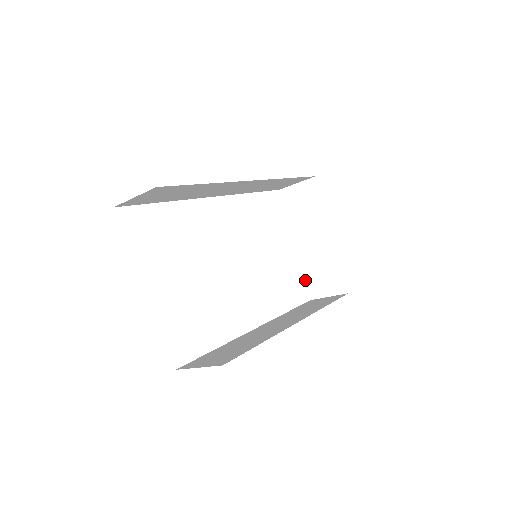
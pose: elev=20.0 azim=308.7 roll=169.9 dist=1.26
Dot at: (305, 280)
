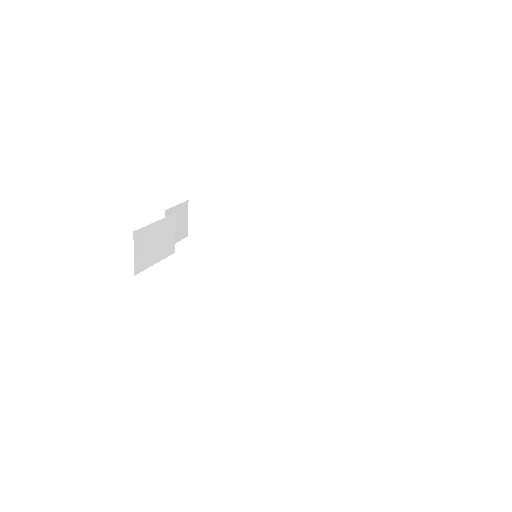
Dot at: occluded
